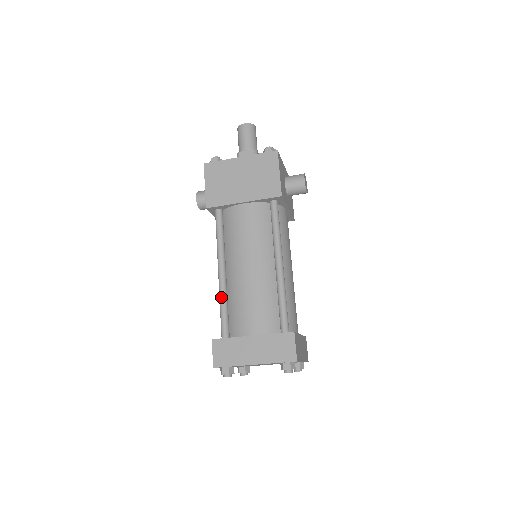
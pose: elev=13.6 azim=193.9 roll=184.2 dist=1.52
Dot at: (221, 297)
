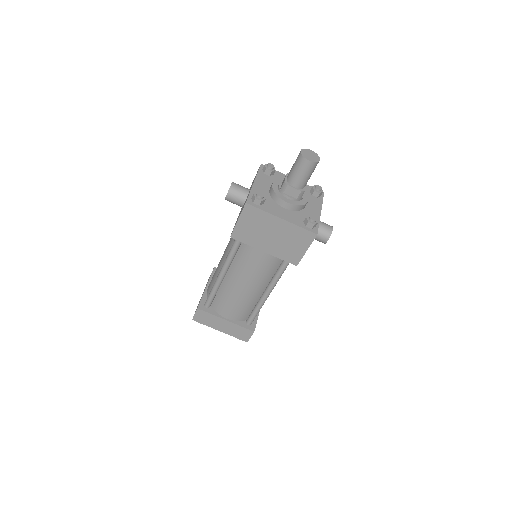
Dot at: (215, 288)
